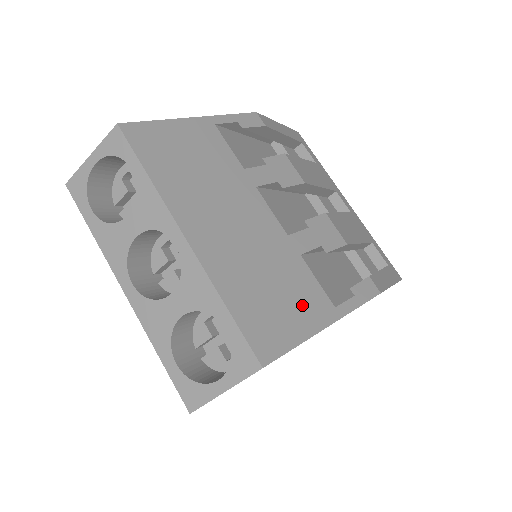
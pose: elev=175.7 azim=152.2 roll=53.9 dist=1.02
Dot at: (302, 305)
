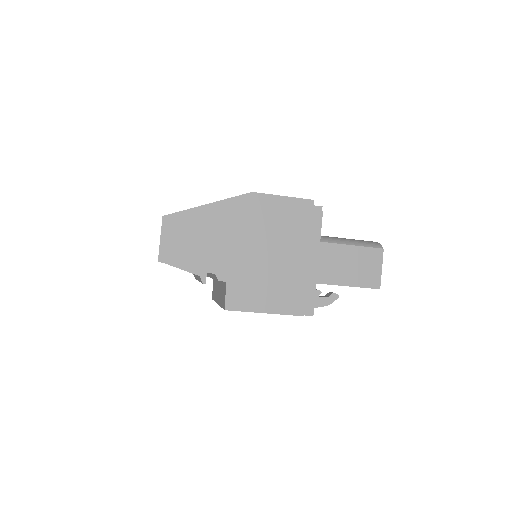
Dot at: occluded
